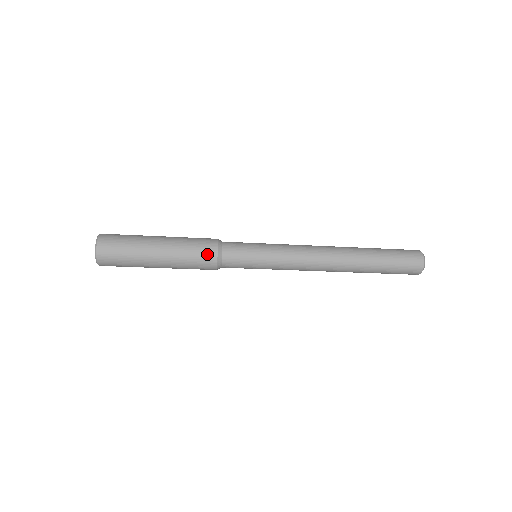
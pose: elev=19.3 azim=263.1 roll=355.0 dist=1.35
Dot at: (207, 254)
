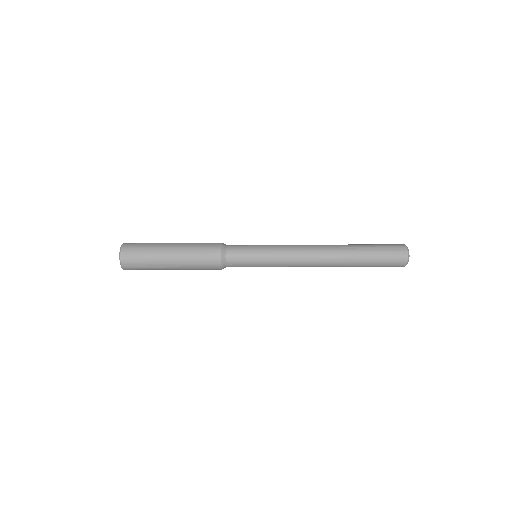
Dot at: (212, 260)
